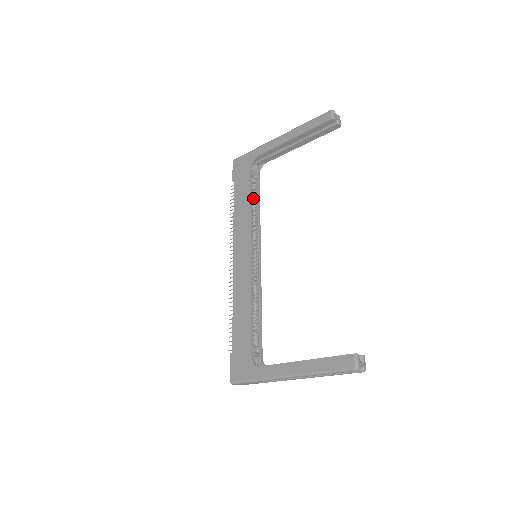
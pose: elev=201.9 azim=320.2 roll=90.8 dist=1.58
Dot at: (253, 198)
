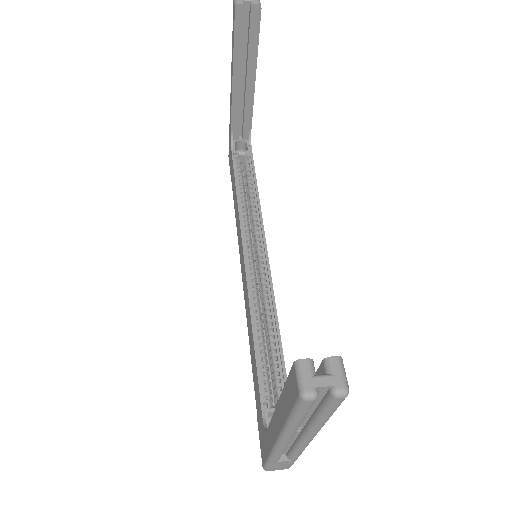
Dot at: (247, 183)
